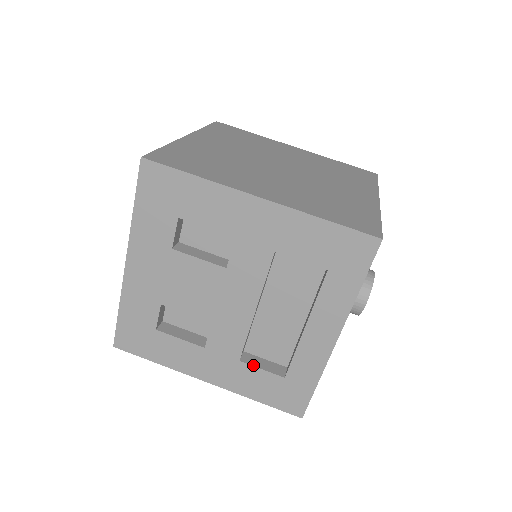
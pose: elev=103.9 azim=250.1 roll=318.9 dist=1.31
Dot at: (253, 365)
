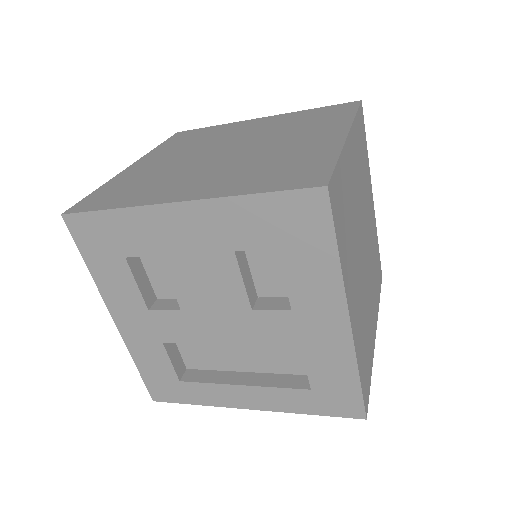
Dot at: (169, 354)
